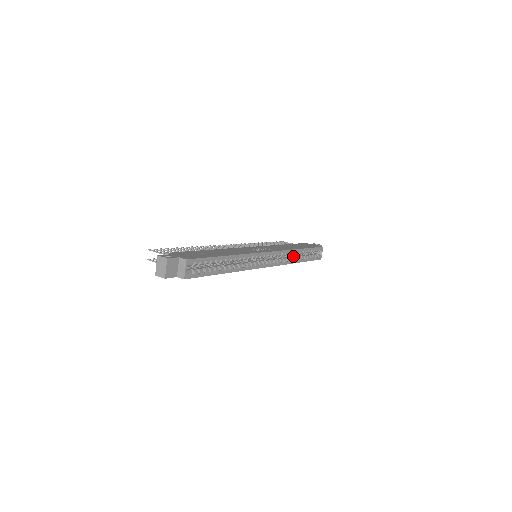
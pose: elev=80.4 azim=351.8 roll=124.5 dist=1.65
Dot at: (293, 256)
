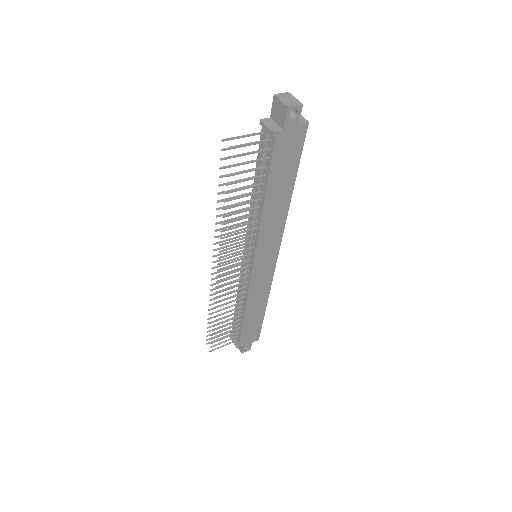
Dot at: occluded
